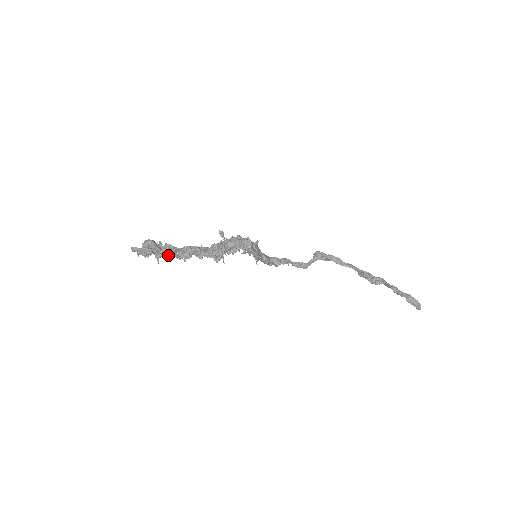
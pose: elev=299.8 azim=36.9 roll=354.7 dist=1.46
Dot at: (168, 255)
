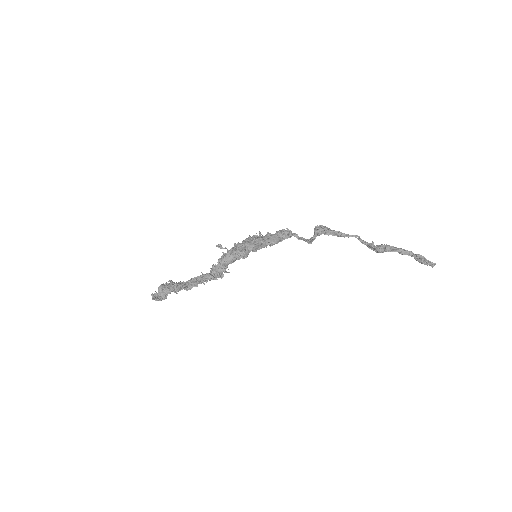
Dot at: (180, 290)
